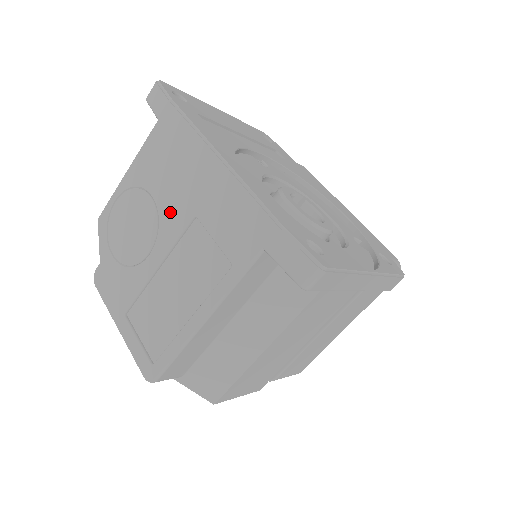
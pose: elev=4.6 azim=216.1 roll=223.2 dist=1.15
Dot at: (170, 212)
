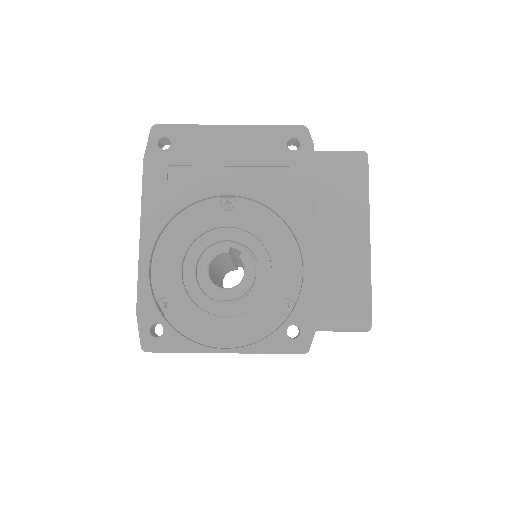
Dot at: occluded
